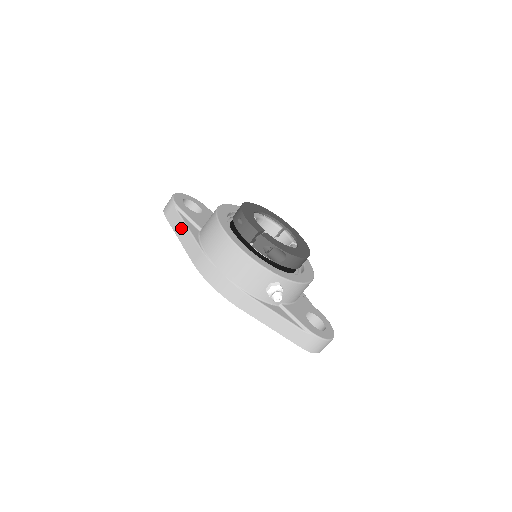
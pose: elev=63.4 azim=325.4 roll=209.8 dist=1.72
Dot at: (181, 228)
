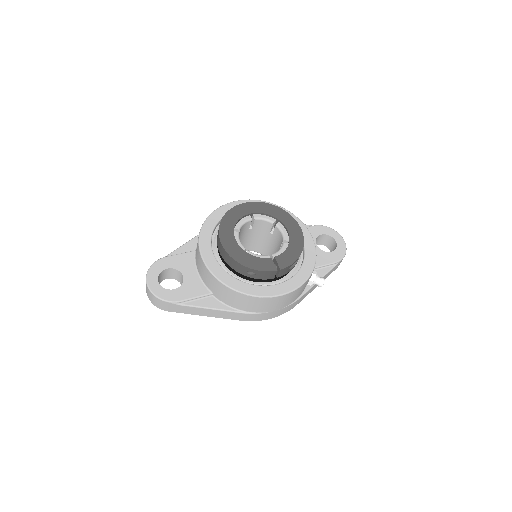
Dot at: (201, 311)
